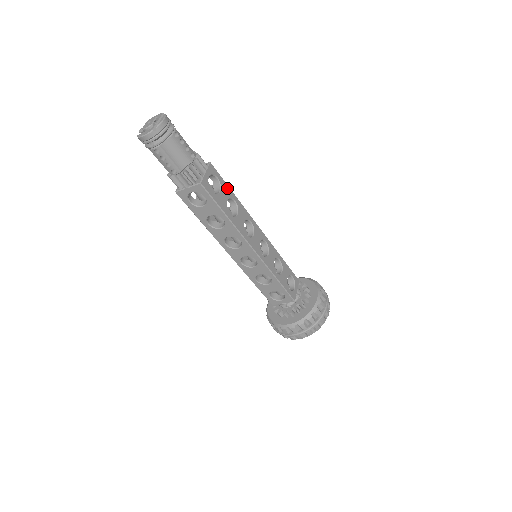
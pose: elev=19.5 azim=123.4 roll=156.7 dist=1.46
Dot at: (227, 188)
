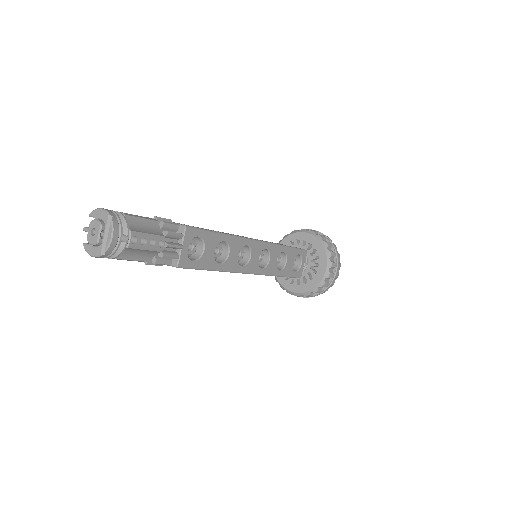
Dot at: (213, 236)
